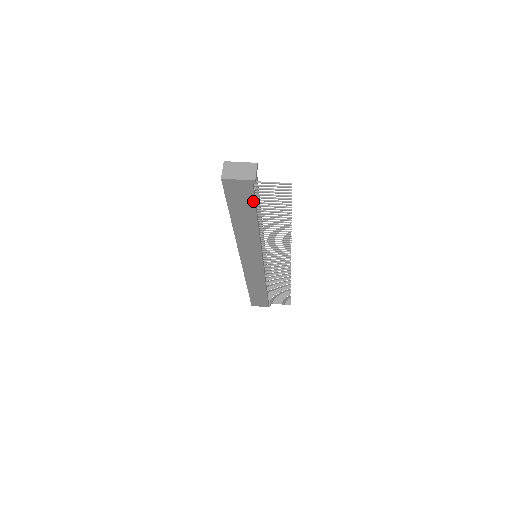
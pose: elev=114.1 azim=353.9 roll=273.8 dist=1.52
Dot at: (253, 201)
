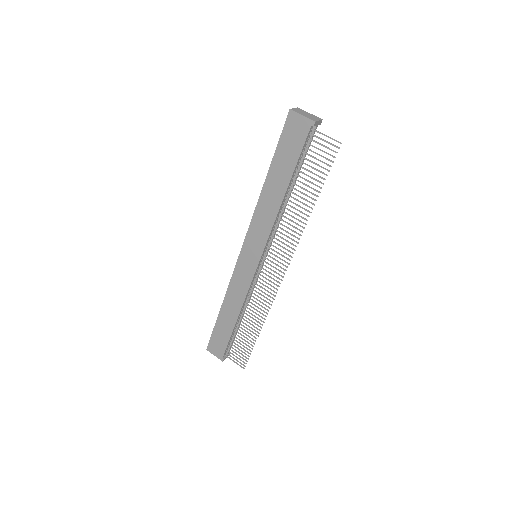
Dot at: (299, 152)
